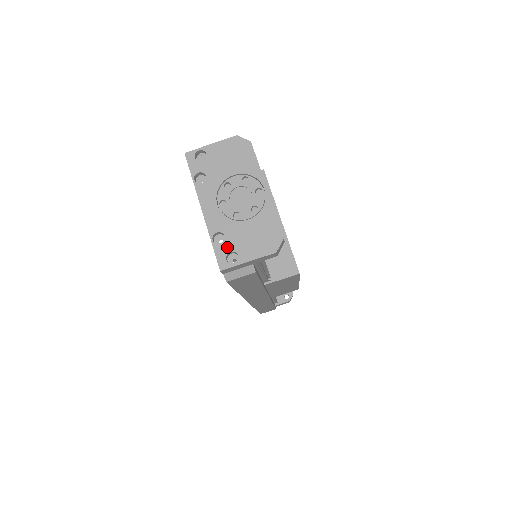
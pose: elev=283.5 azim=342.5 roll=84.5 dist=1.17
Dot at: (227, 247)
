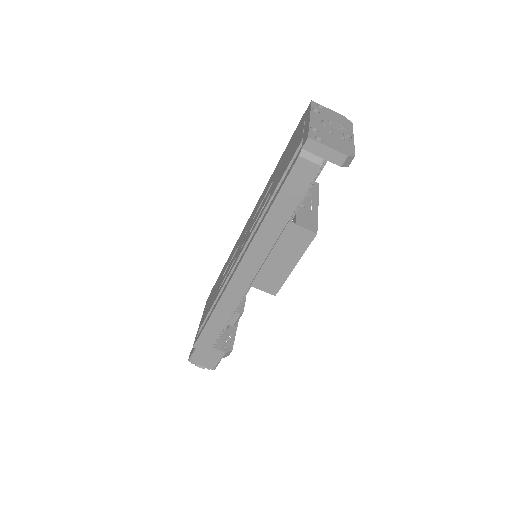
Dot at: (318, 135)
